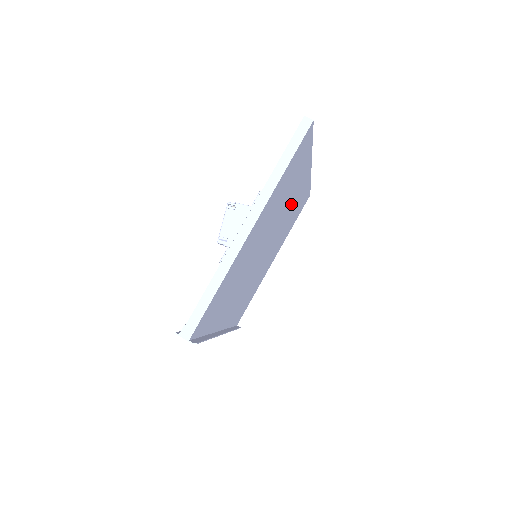
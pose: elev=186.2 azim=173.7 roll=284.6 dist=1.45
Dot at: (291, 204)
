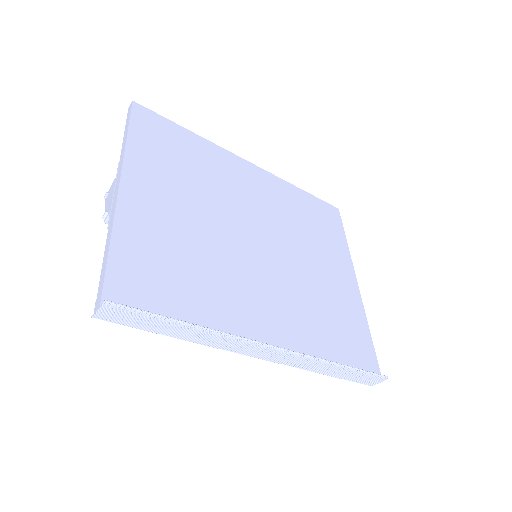
Dot at: (259, 198)
